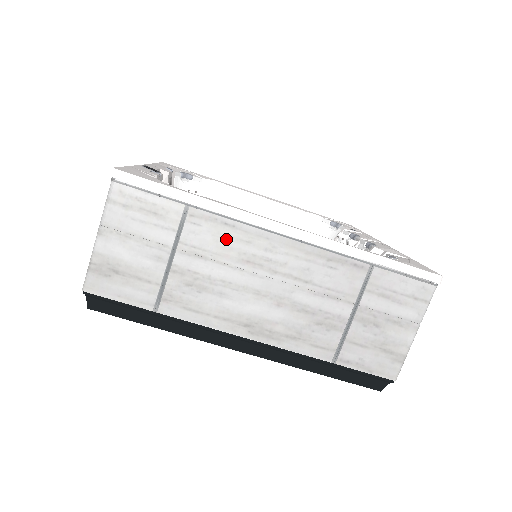
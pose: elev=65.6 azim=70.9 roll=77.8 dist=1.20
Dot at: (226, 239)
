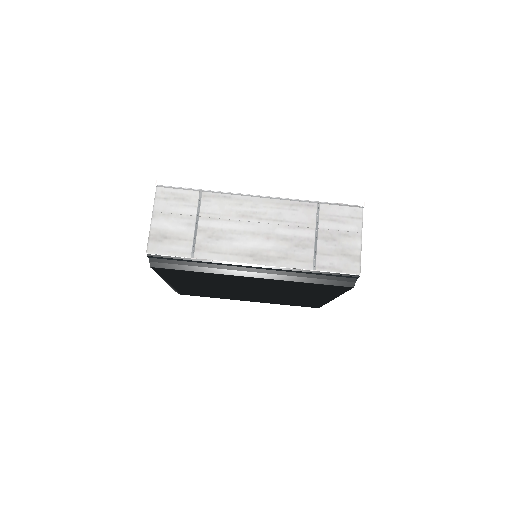
Dot at: (227, 206)
